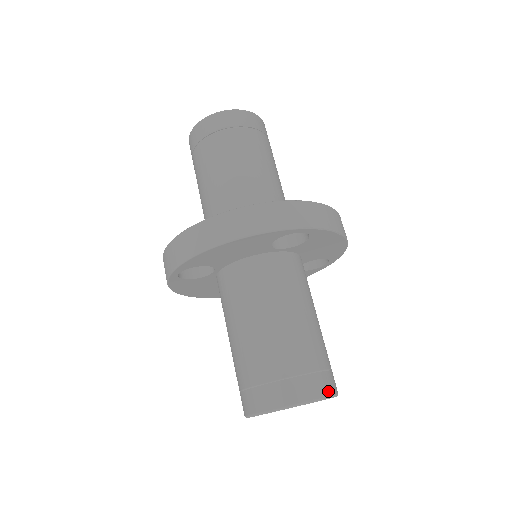
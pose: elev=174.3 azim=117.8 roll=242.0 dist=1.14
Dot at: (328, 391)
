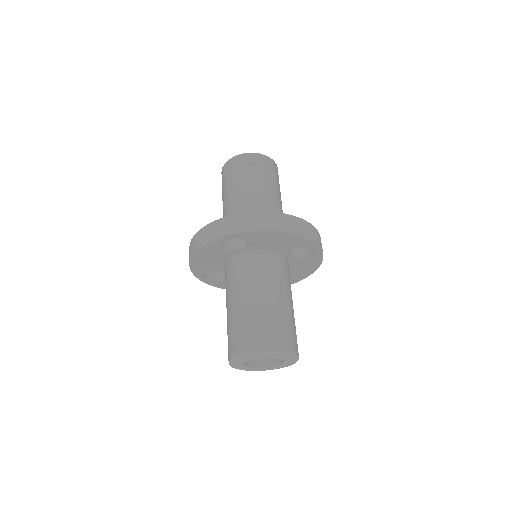
Dot at: (261, 348)
